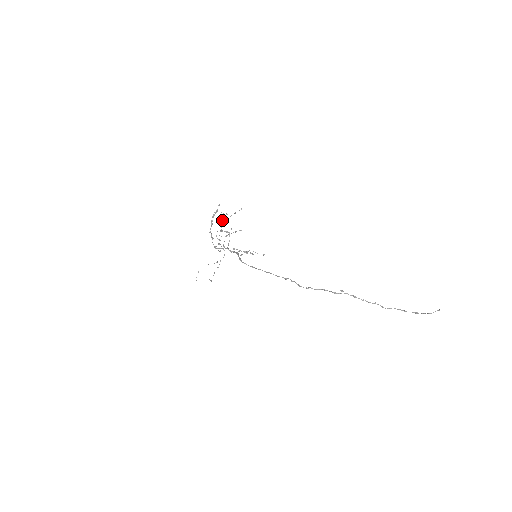
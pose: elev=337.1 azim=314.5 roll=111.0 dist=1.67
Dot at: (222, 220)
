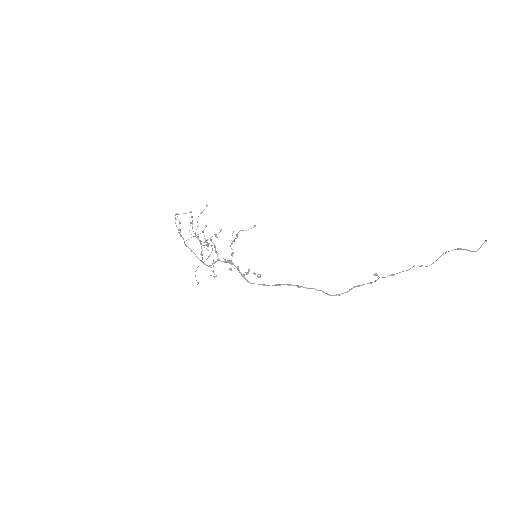
Dot at: occluded
